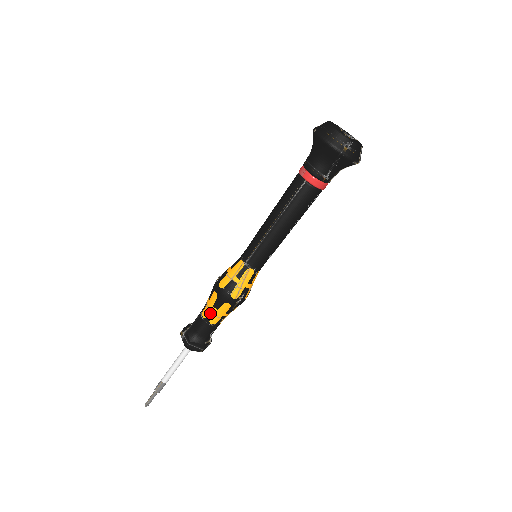
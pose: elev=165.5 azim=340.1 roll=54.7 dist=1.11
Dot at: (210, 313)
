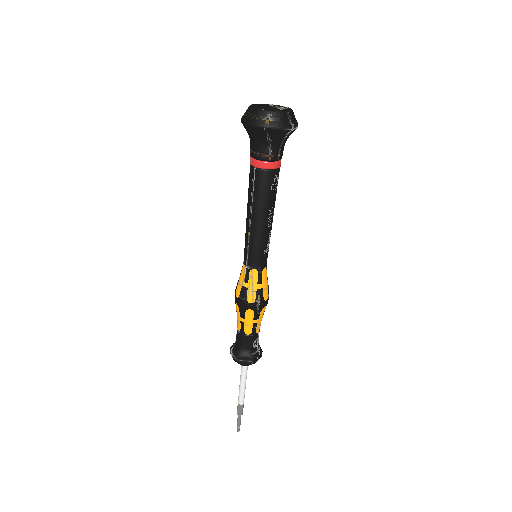
Dot at: (241, 324)
